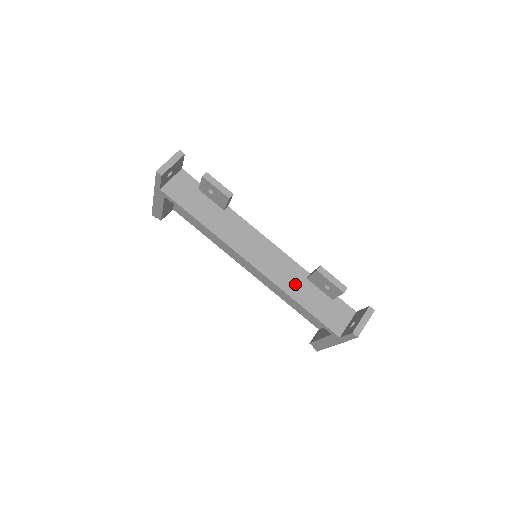
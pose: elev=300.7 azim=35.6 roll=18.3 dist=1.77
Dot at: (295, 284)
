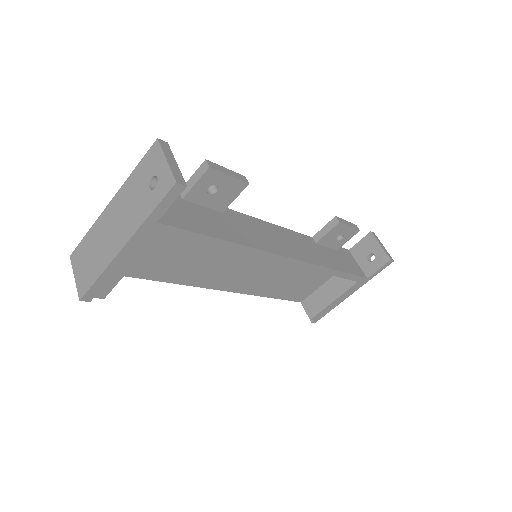
Dot at: (319, 254)
